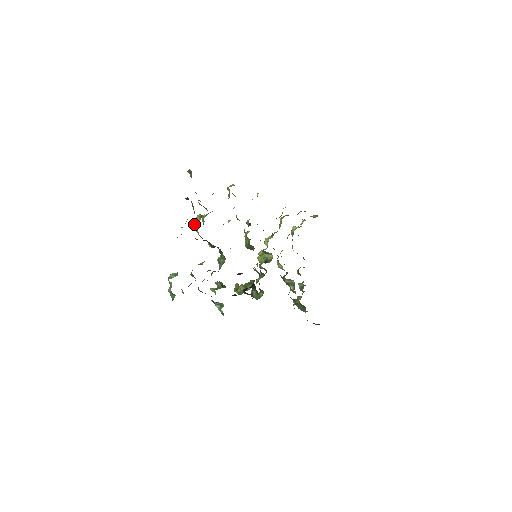
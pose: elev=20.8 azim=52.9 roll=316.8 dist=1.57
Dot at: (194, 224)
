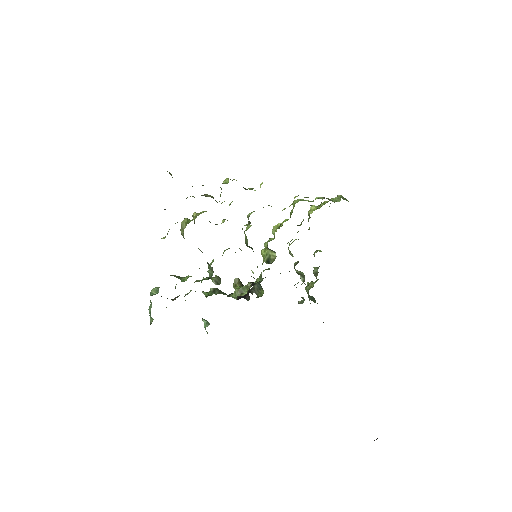
Dot at: (180, 229)
